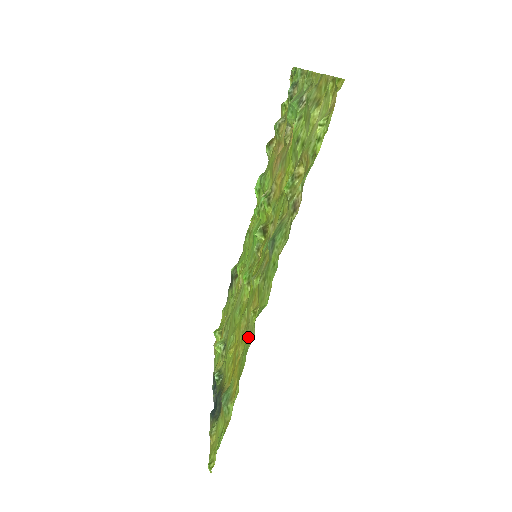
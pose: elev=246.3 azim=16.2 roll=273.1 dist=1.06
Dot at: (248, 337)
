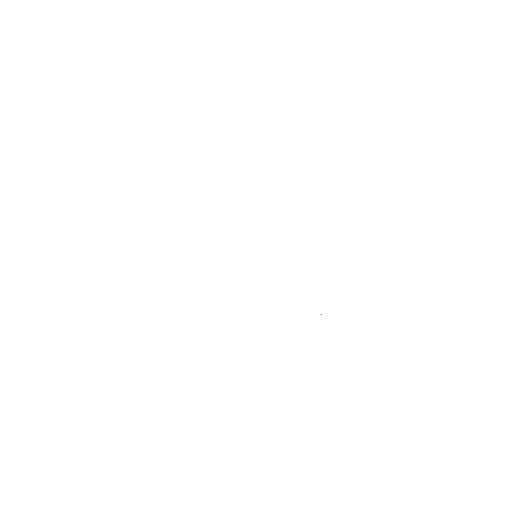
Dot at: occluded
